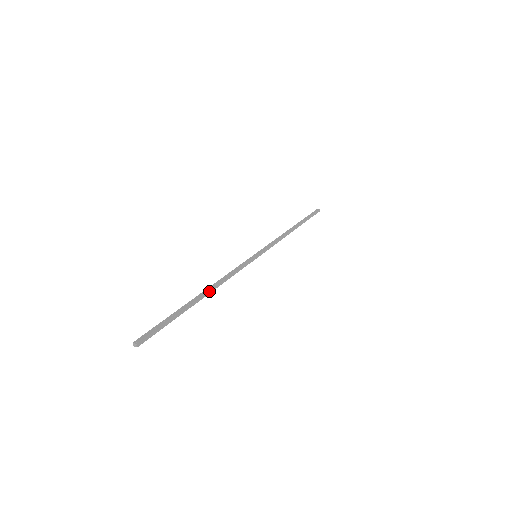
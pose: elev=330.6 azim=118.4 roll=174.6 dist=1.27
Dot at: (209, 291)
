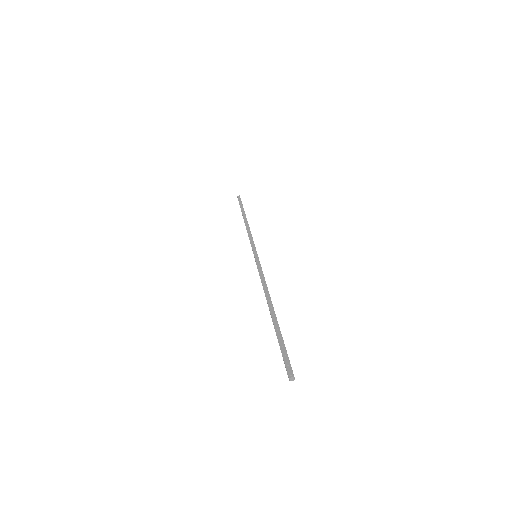
Dot at: (271, 302)
